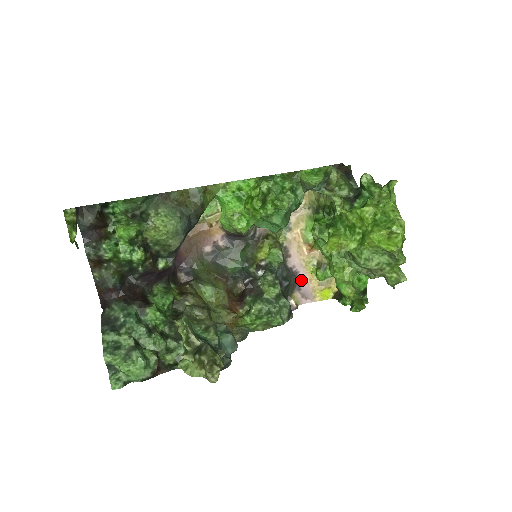
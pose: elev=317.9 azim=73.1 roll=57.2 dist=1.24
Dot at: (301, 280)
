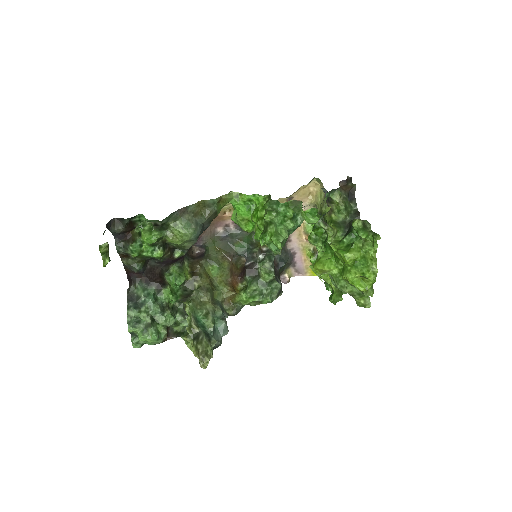
Dot at: (297, 259)
